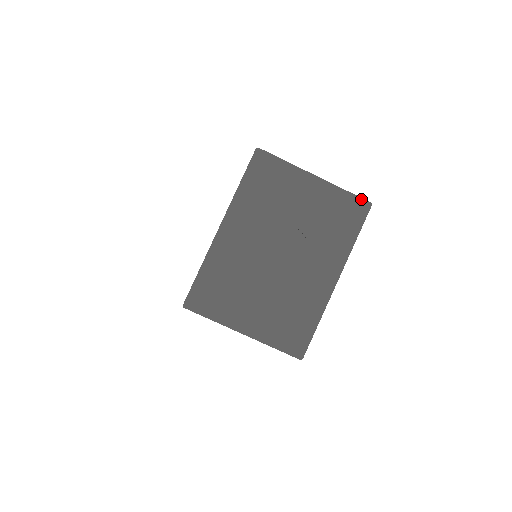
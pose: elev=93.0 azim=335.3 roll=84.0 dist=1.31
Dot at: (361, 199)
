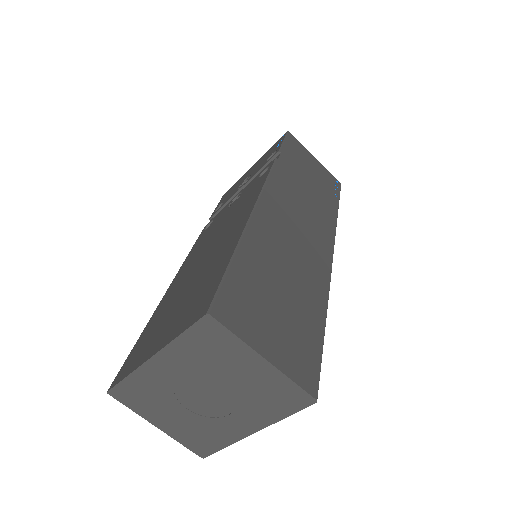
Dot at: (307, 394)
